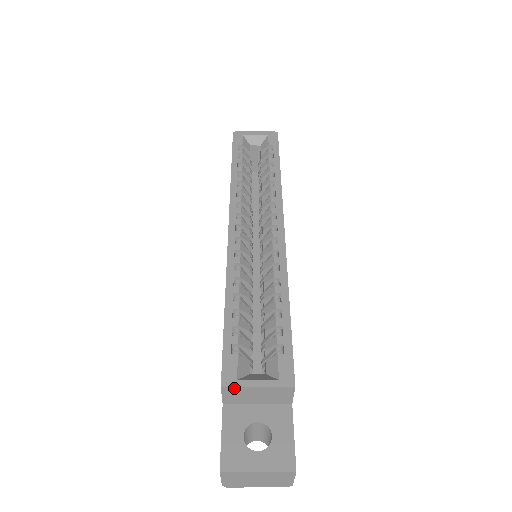
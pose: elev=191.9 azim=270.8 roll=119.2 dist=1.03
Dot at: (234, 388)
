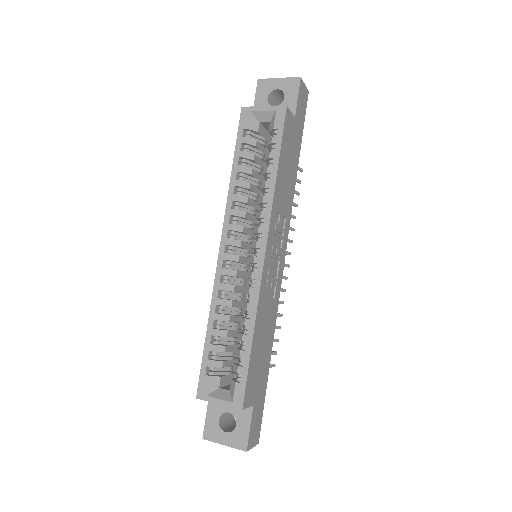
Dot at: (205, 400)
